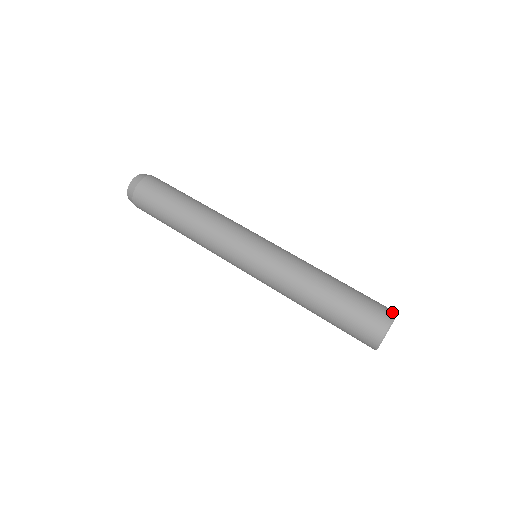
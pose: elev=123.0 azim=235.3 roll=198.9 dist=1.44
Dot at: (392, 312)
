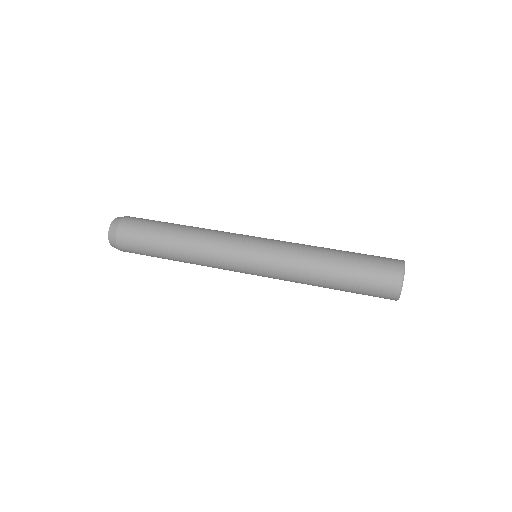
Dot at: occluded
